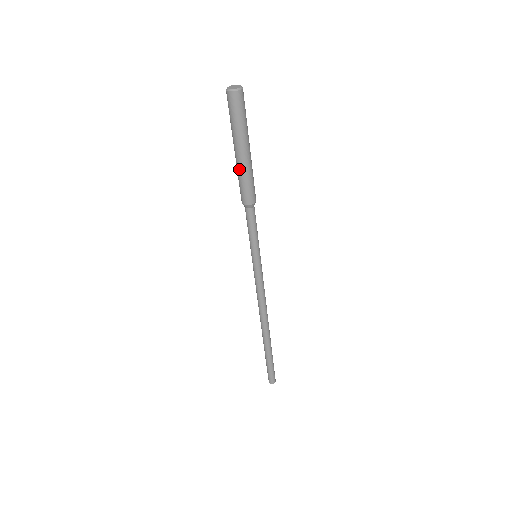
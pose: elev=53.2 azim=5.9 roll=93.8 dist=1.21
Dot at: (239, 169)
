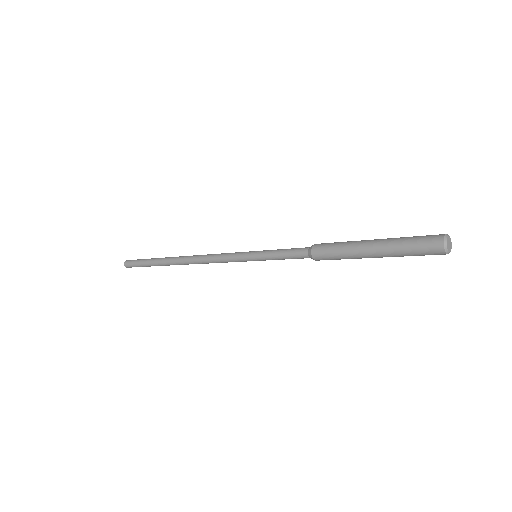
Dot at: (352, 248)
